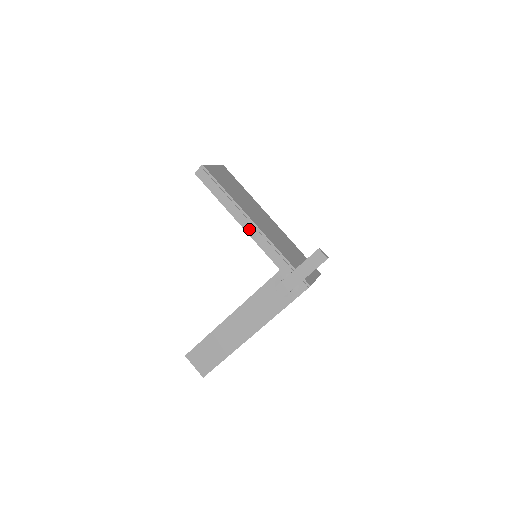
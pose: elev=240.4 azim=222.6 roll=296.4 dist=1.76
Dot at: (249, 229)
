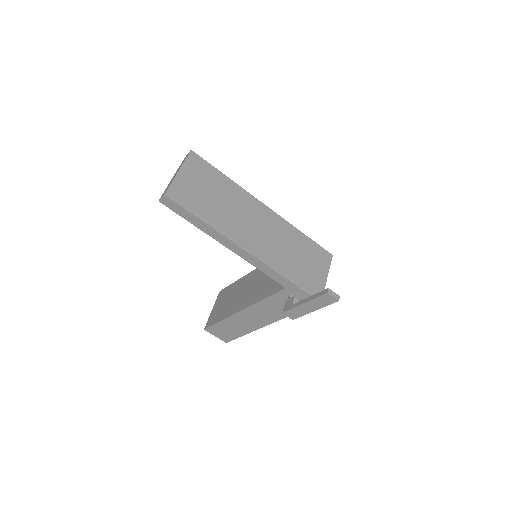
Dot at: (242, 255)
